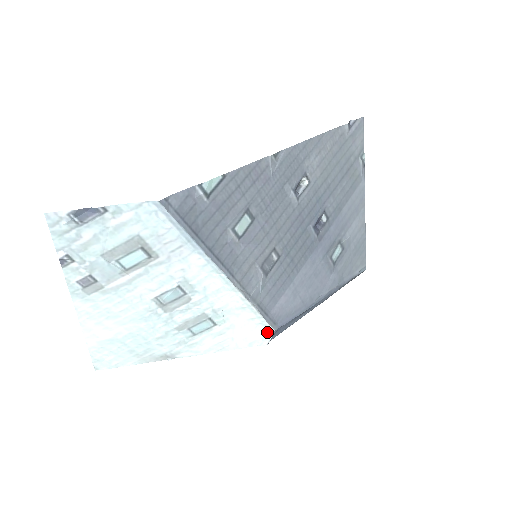
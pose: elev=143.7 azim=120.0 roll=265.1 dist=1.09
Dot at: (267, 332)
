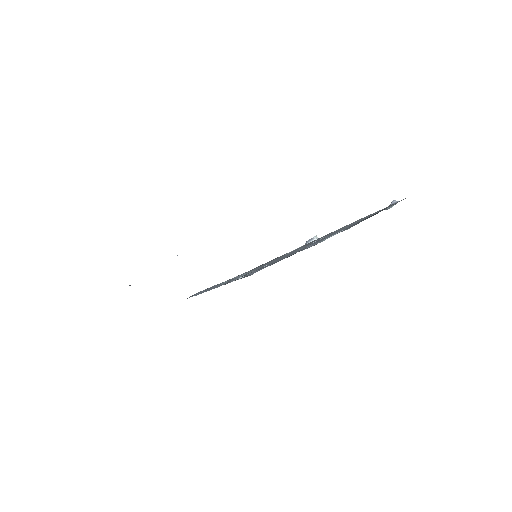
Dot at: occluded
